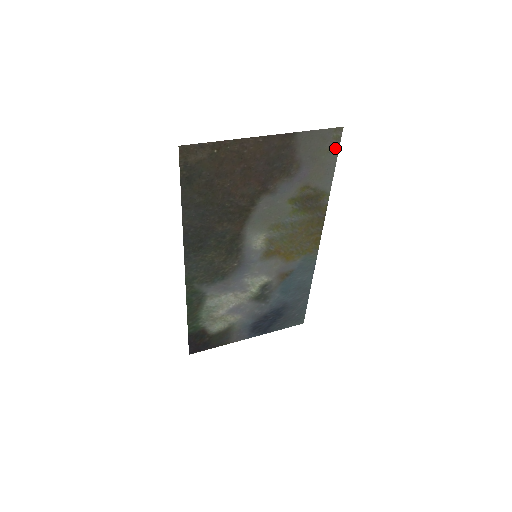
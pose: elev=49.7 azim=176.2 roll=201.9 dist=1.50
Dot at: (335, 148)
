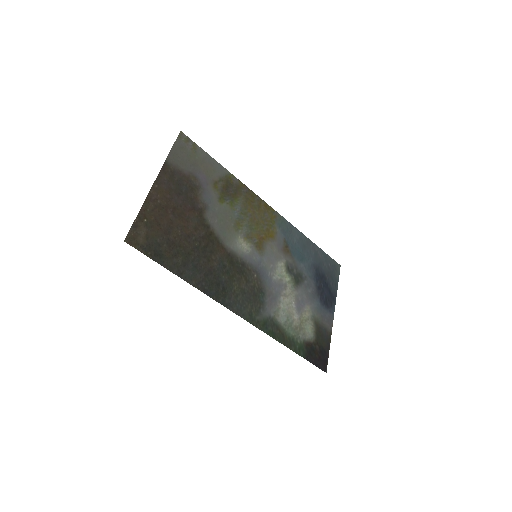
Dot at: (194, 146)
